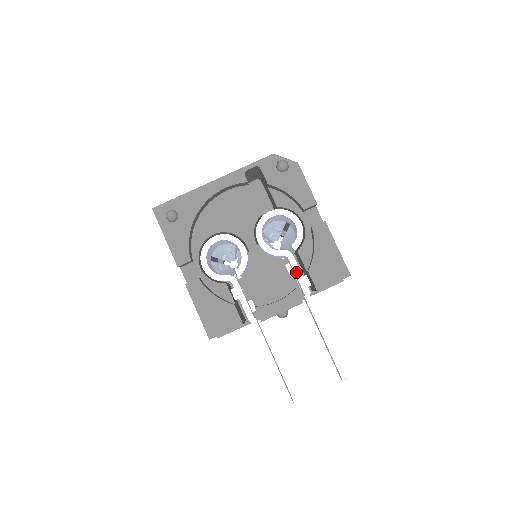
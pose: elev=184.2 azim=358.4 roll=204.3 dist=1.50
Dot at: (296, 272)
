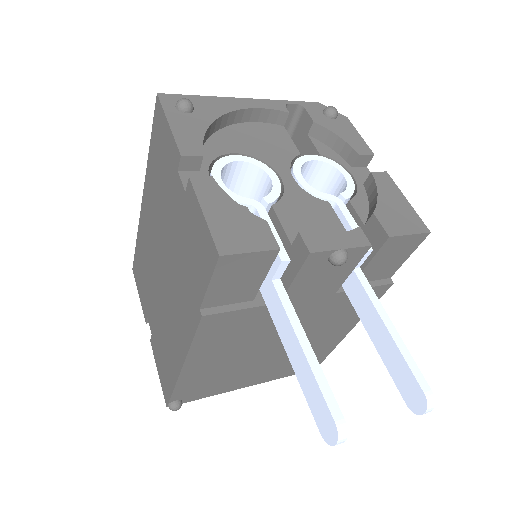
Dot at: (350, 221)
